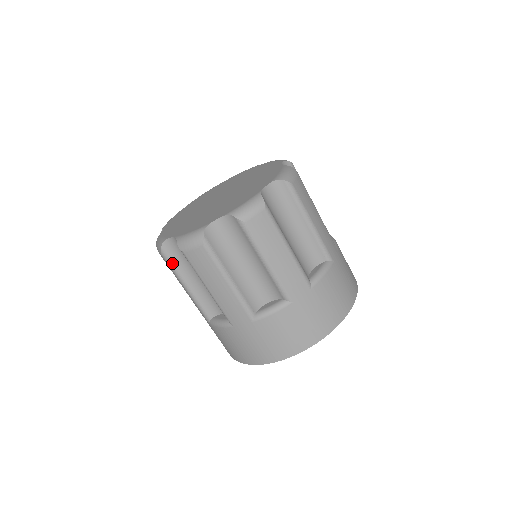
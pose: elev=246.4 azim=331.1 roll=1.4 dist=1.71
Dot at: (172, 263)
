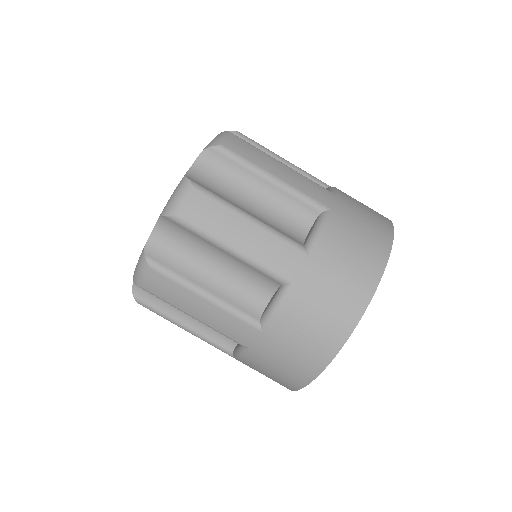
Dot at: (154, 308)
